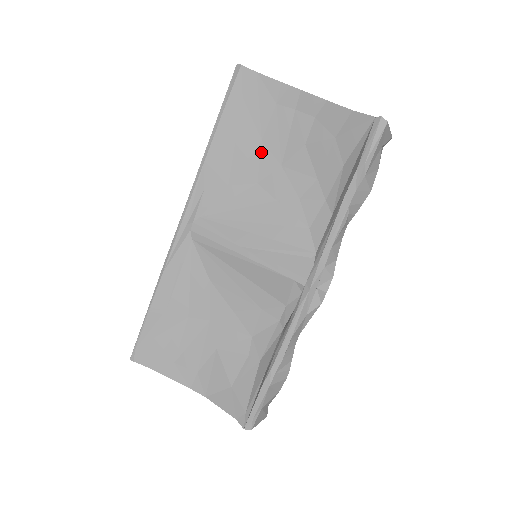
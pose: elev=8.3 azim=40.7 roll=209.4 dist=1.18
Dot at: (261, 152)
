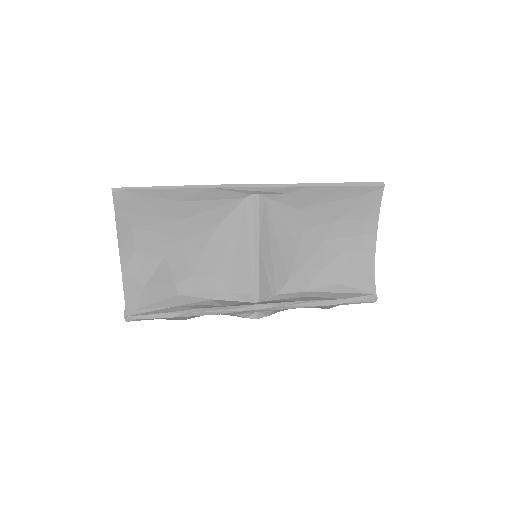
Dot at: (328, 223)
